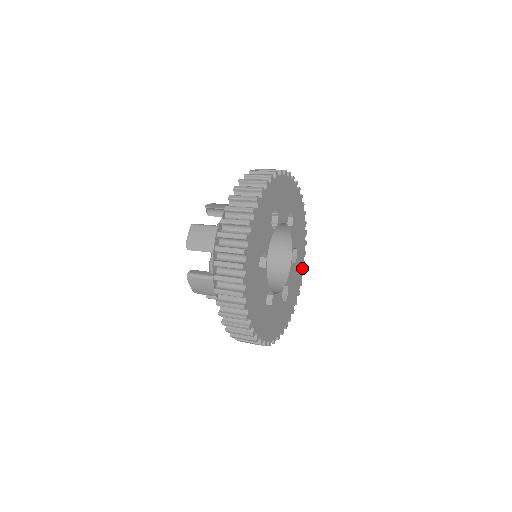
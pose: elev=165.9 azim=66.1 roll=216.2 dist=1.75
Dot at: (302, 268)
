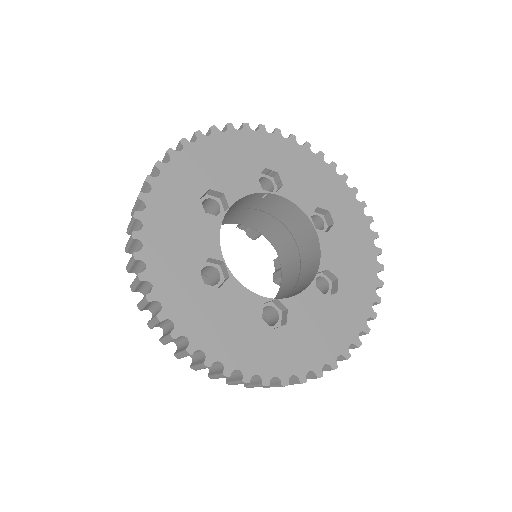
Dot at: (356, 330)
